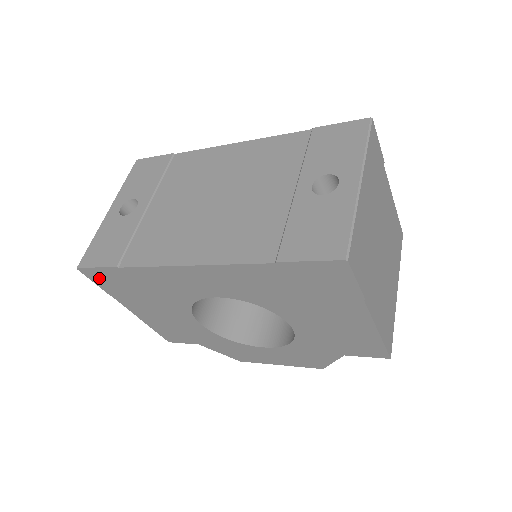
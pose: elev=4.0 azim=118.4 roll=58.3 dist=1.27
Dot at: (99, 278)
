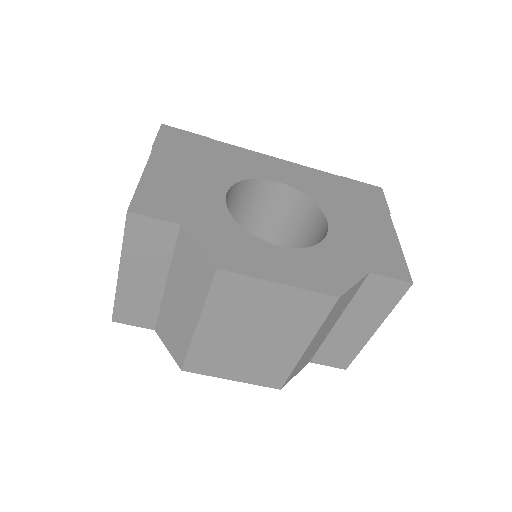
Dot at: (172, 135)
